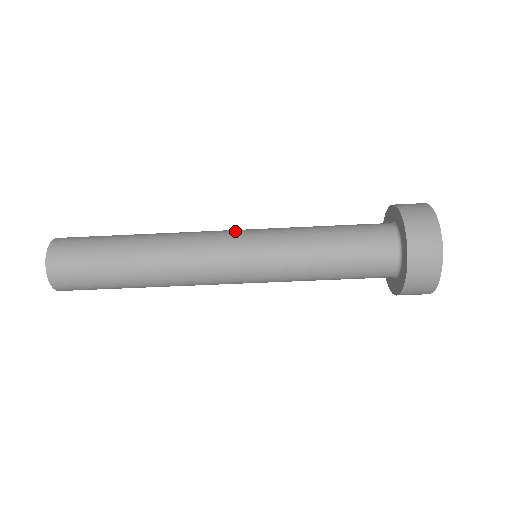
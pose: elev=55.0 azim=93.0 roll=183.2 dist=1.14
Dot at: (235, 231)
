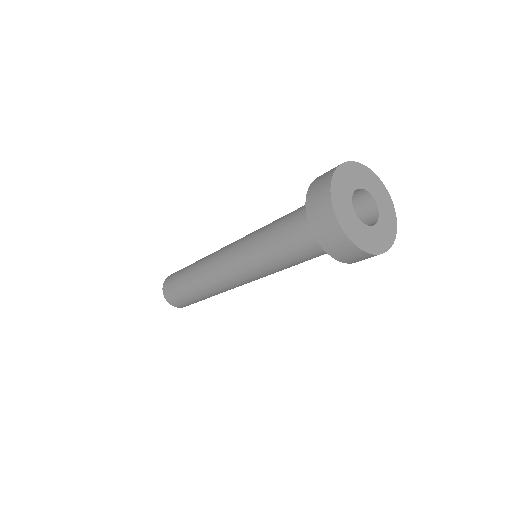
Dot at: (231, 246)
